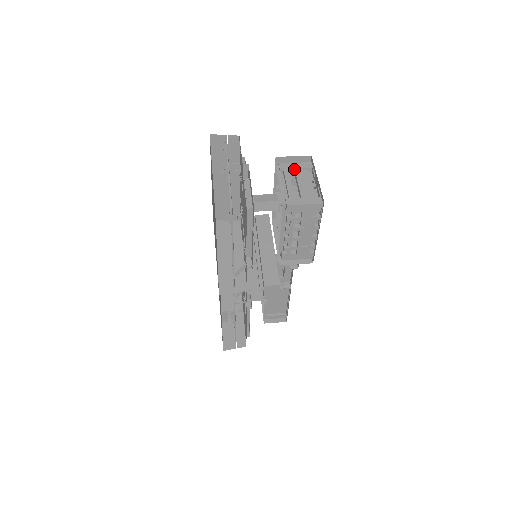
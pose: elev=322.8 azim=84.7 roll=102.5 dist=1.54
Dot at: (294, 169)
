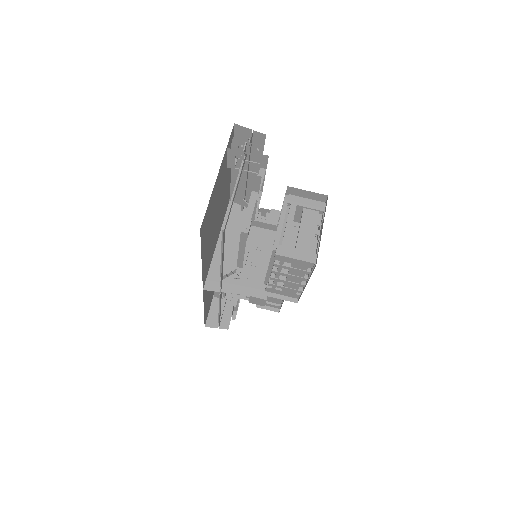
Dot at: (303, 207)
